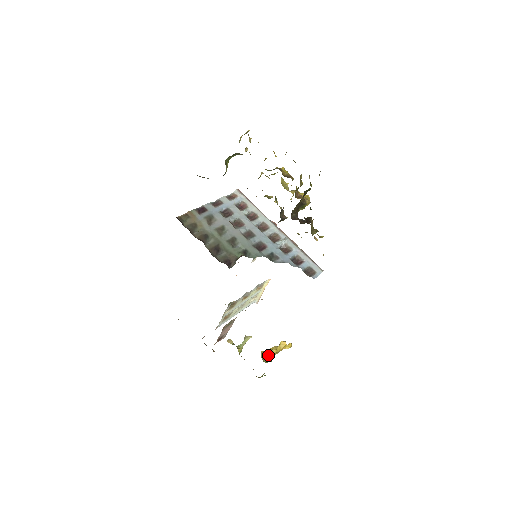
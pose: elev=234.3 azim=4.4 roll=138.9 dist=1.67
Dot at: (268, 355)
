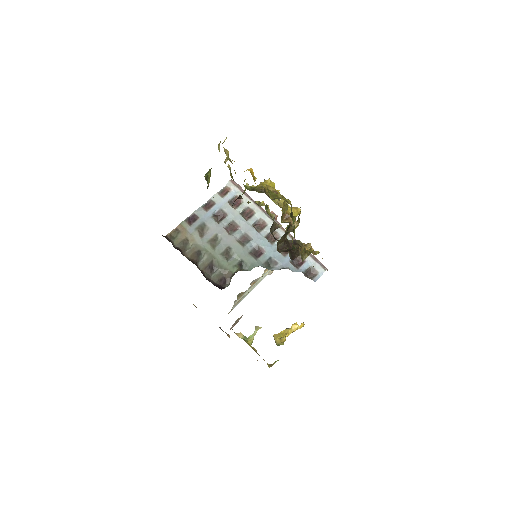
Dot at: (279, 341)
